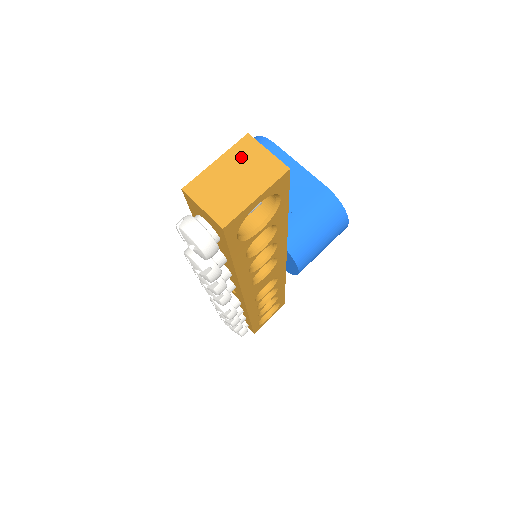
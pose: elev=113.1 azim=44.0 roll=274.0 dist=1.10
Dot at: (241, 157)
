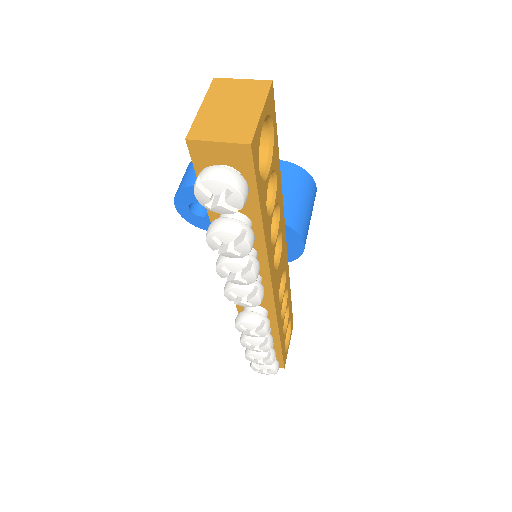
Dot at: (222, 94)
